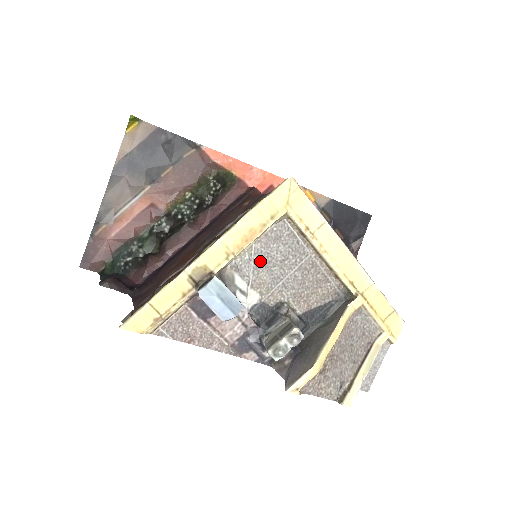
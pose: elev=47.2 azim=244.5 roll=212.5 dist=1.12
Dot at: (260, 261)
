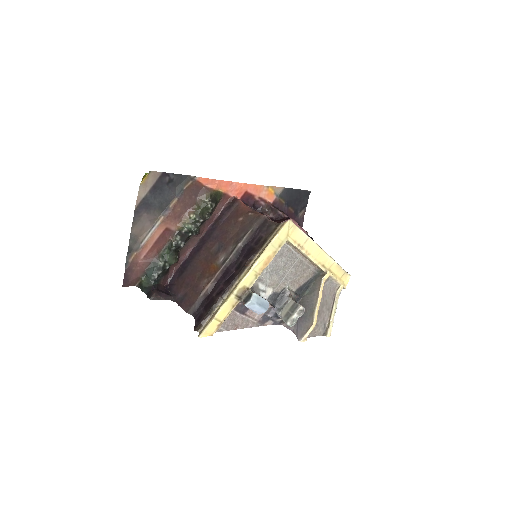
Dot at: (272, 271)
